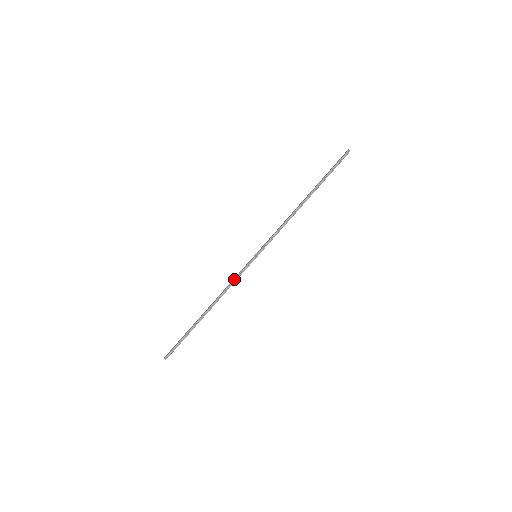
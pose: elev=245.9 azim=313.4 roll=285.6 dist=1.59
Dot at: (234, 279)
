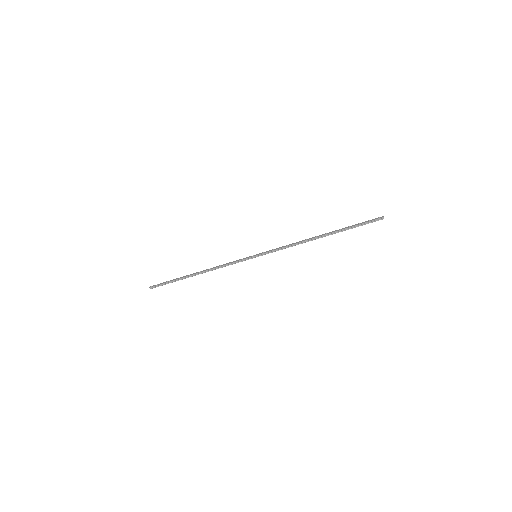
Dot at: (229, 263)
